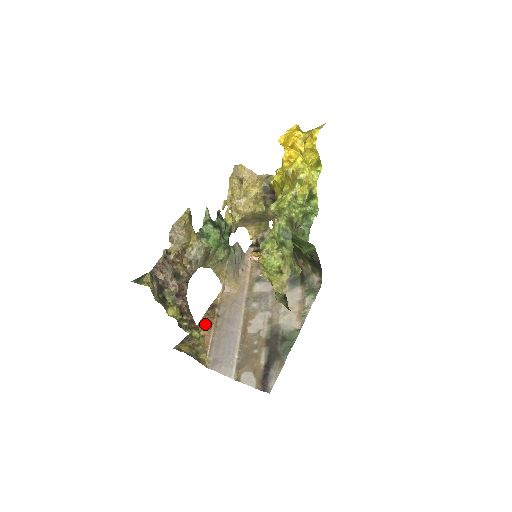
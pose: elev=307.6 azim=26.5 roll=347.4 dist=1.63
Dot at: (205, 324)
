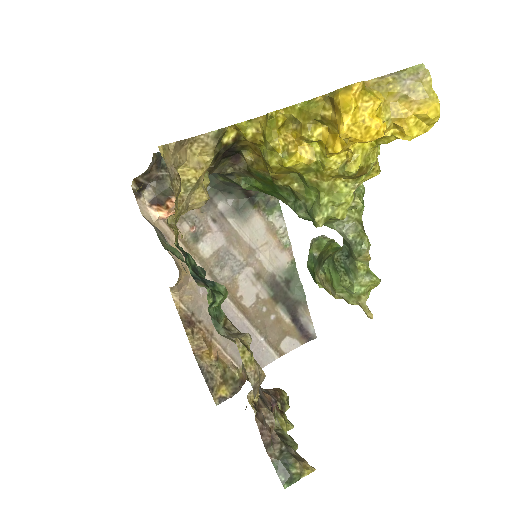
Dot at: (204, 347)
